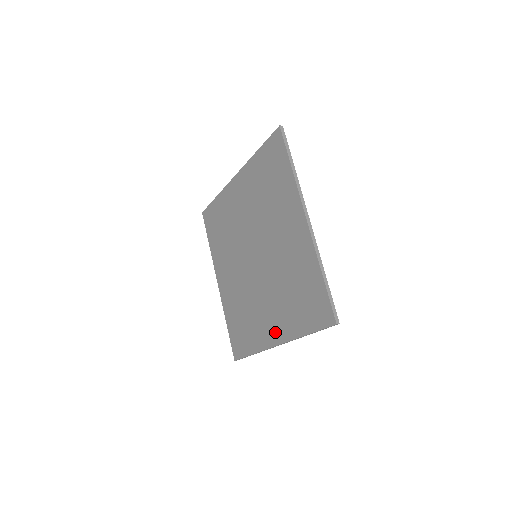
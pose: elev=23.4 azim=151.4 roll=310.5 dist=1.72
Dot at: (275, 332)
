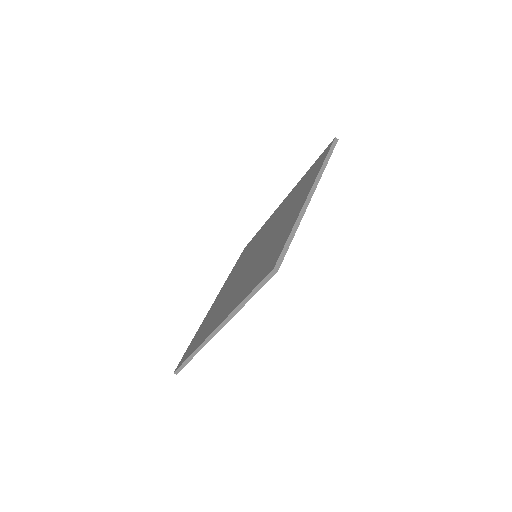
Dot at: (222, 316)
